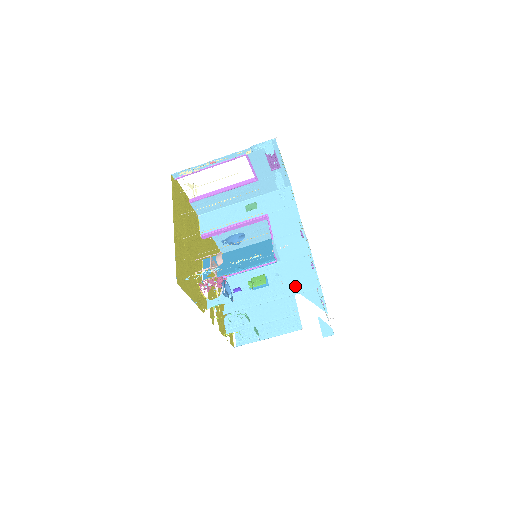
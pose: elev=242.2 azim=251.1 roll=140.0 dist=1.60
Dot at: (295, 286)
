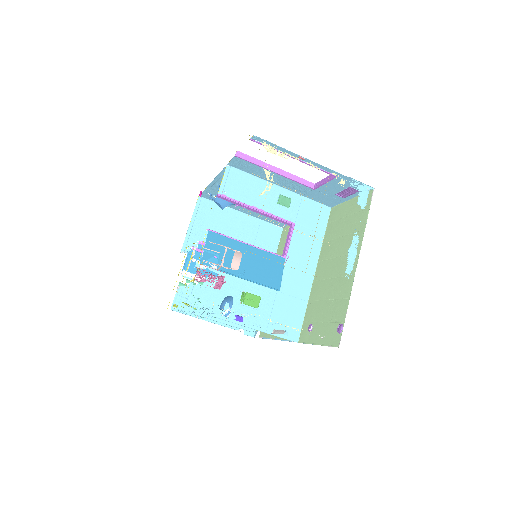
Dot at: (279, 326)
